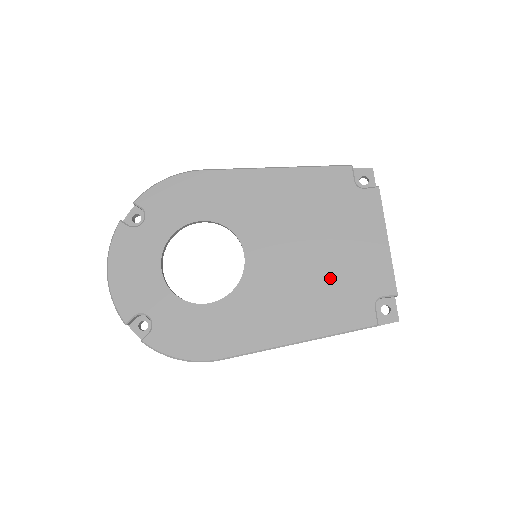
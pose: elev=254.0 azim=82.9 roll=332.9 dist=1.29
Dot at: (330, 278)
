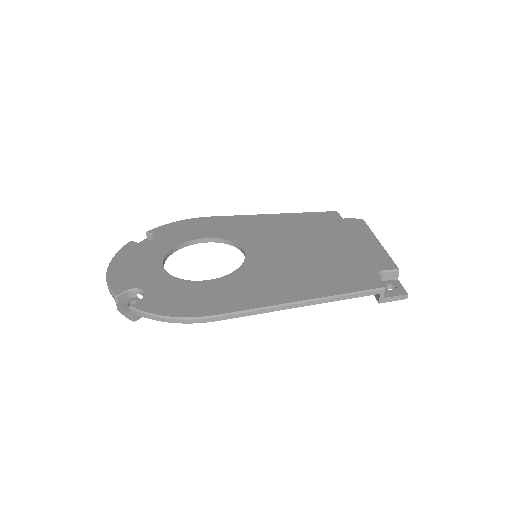
Dot at: (329, 262)
